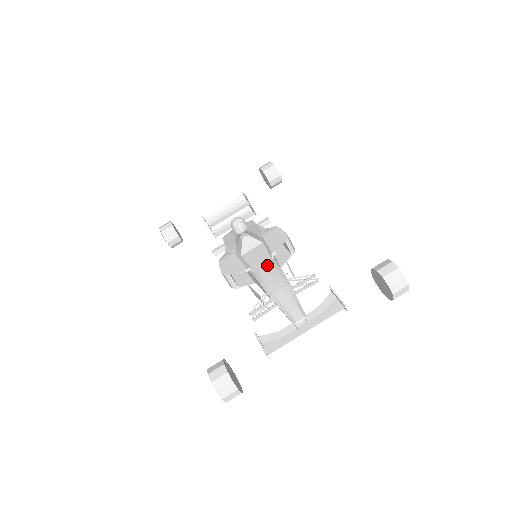
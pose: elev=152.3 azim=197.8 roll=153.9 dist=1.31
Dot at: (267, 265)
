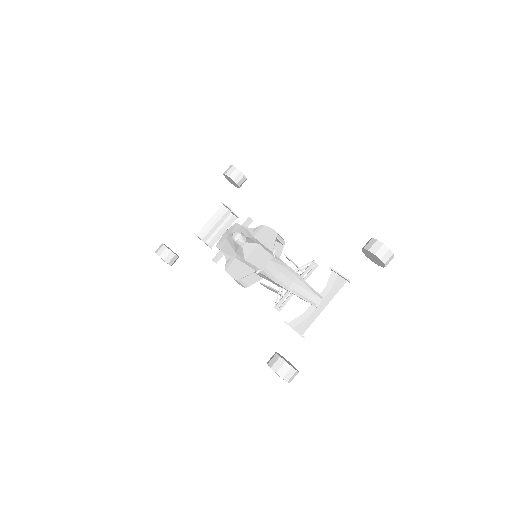
Dot at: (273, 264)
